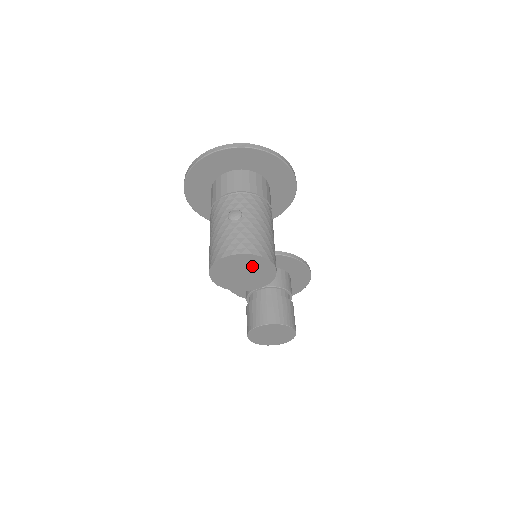
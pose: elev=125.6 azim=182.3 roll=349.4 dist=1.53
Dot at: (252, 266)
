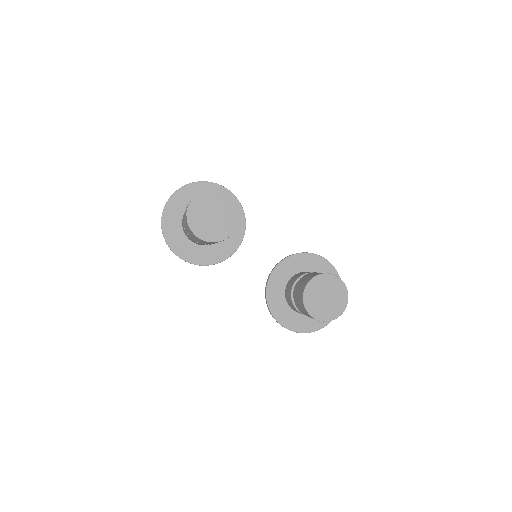
Dot at: (211, 204)
